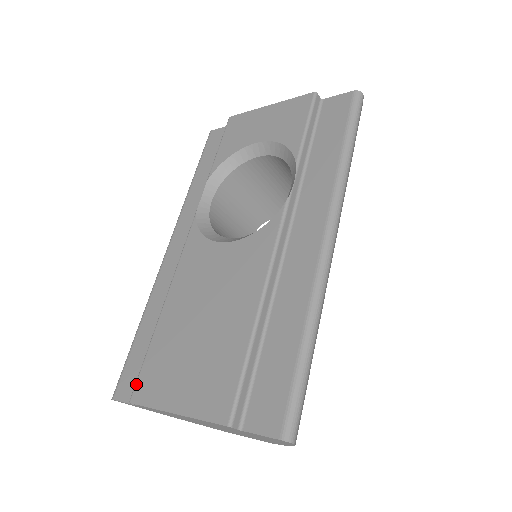
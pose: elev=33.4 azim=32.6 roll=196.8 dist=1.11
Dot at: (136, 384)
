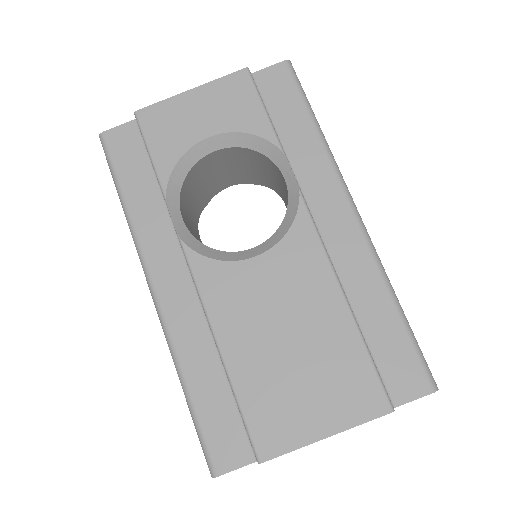
Dot at: (254, 443)
